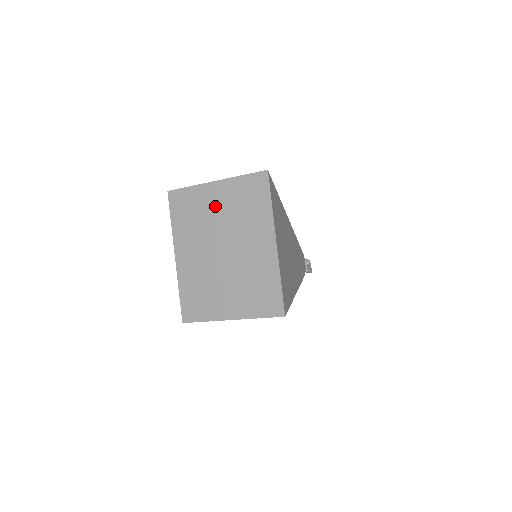
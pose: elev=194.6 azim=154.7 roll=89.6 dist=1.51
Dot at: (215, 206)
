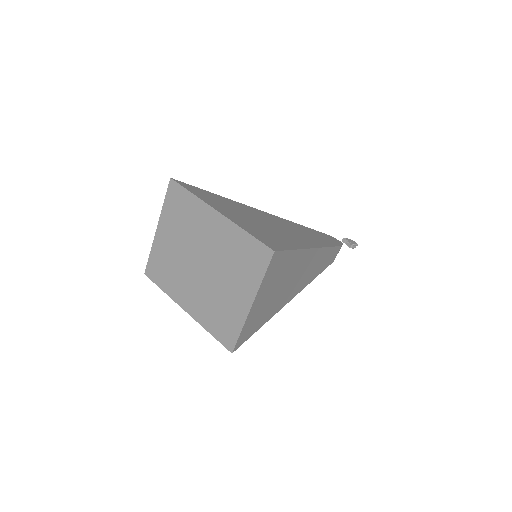
Dot at: (171, 243)
